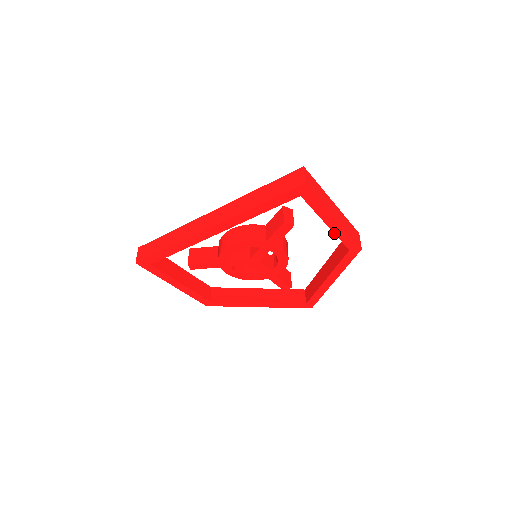
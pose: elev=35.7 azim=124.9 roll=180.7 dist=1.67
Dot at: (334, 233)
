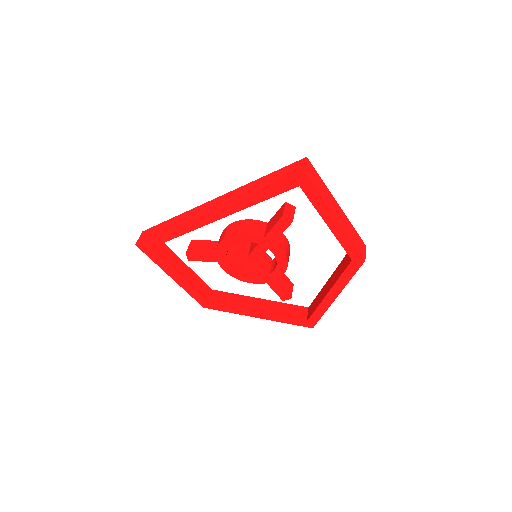
Dot at: (335, 236)
